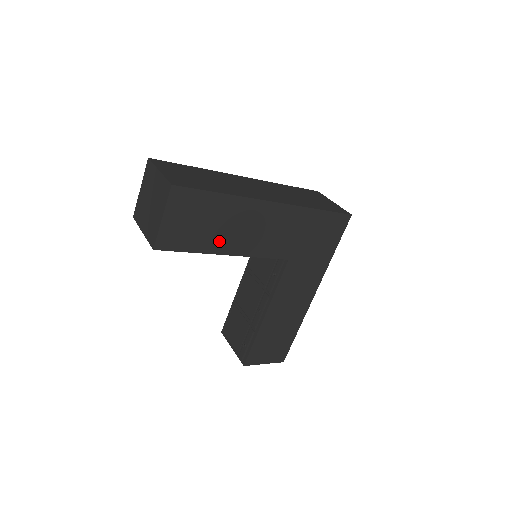
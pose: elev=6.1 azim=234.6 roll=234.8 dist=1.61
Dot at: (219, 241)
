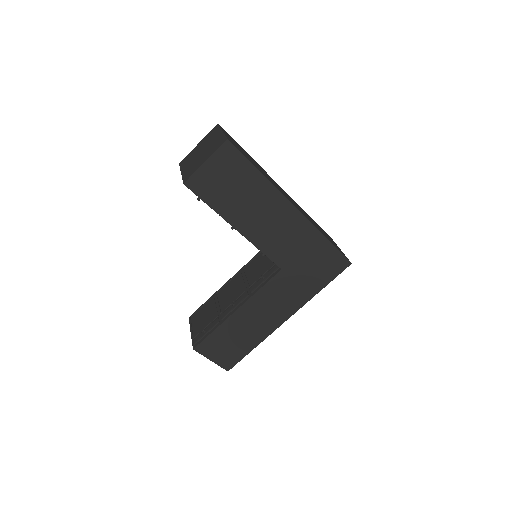
Dot at: (236, 212)
